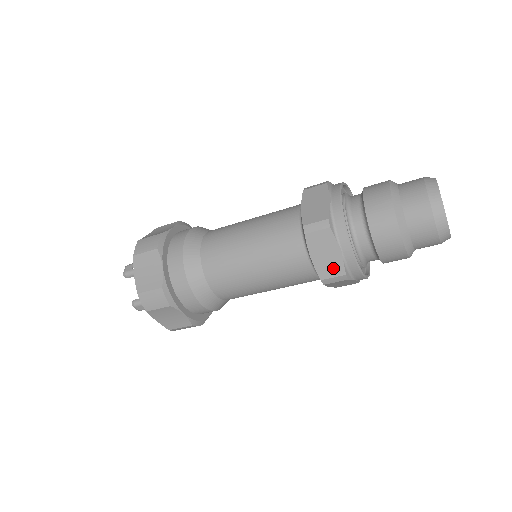
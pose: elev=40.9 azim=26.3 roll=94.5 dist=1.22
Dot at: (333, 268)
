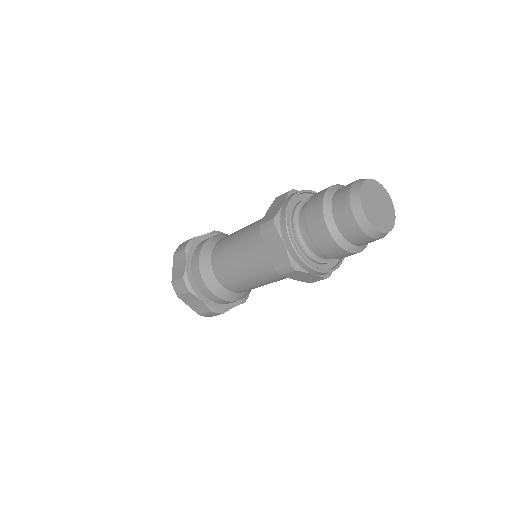
Dot at: (282, 260)
